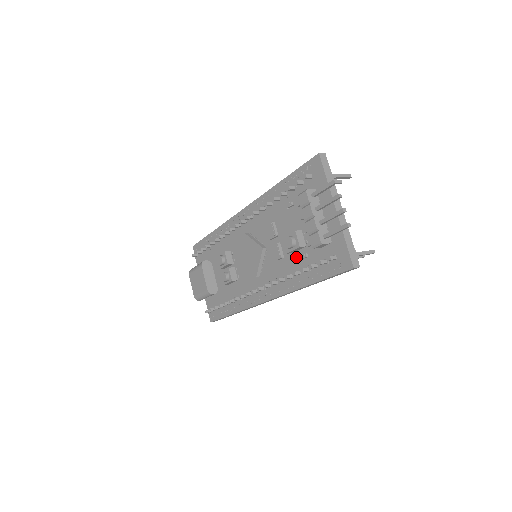
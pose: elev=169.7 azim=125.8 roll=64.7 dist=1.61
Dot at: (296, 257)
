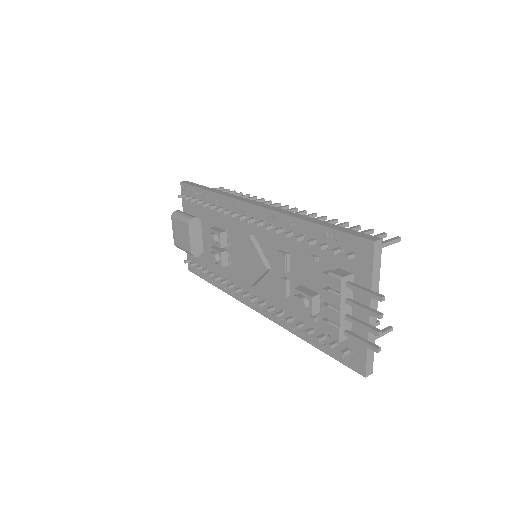
Dot at: occluded
